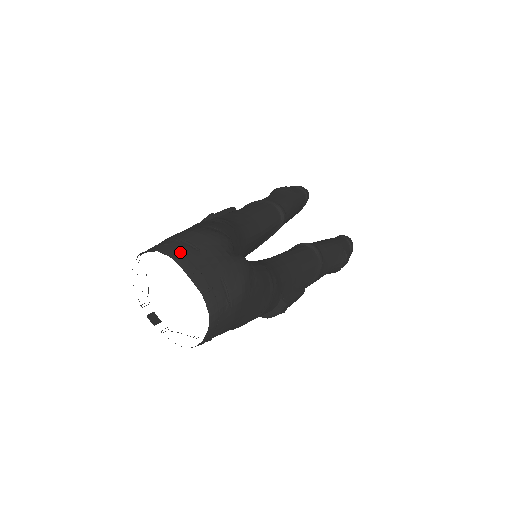
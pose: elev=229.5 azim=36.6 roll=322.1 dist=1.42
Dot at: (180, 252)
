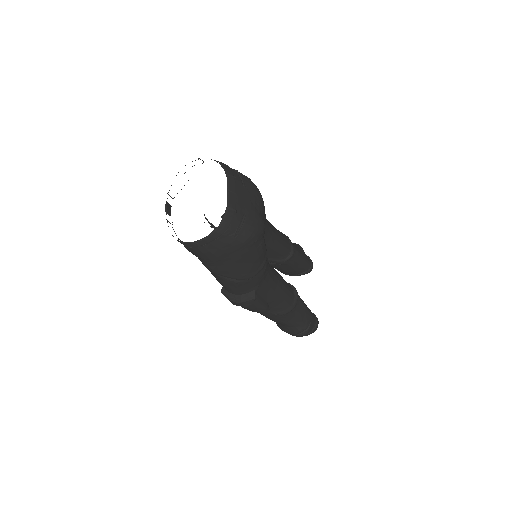
Dot at: (233, 175)
